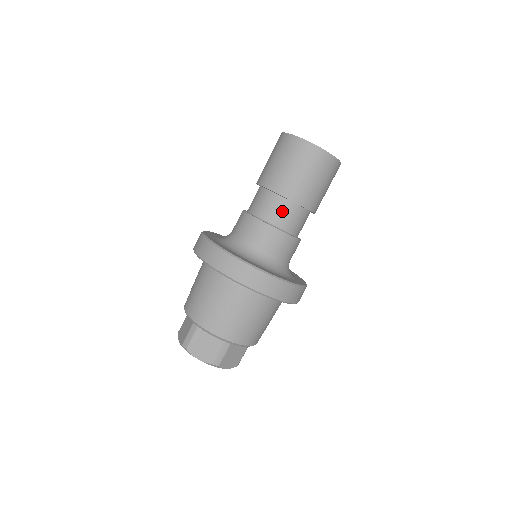
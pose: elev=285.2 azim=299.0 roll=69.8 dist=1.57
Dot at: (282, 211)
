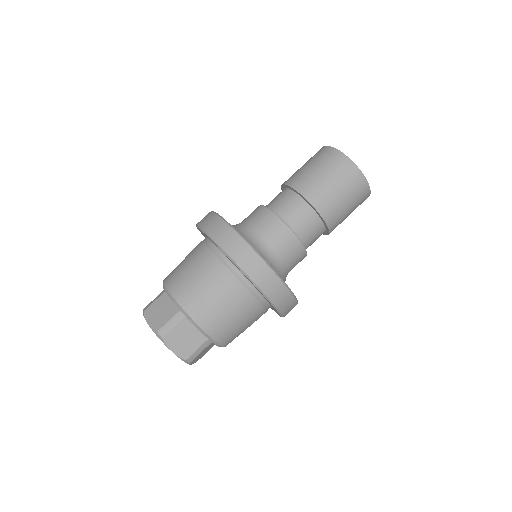
Dot at: (289, 204)
